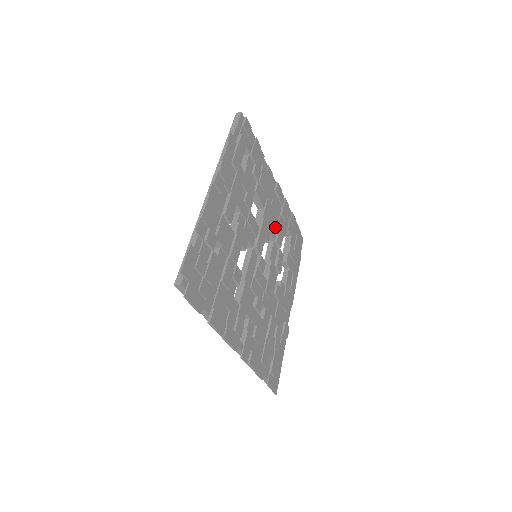
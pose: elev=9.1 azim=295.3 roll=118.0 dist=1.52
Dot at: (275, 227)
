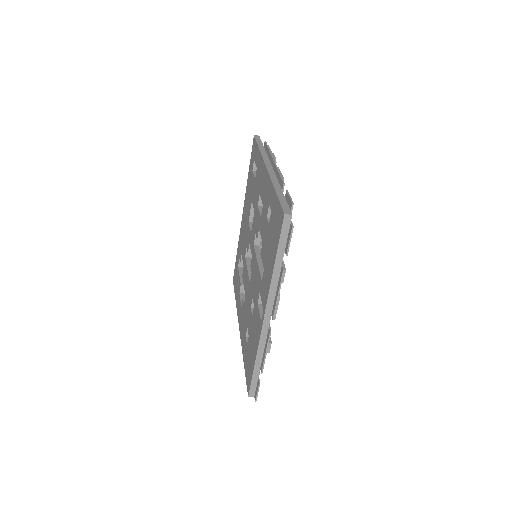
Dot at: occluded
